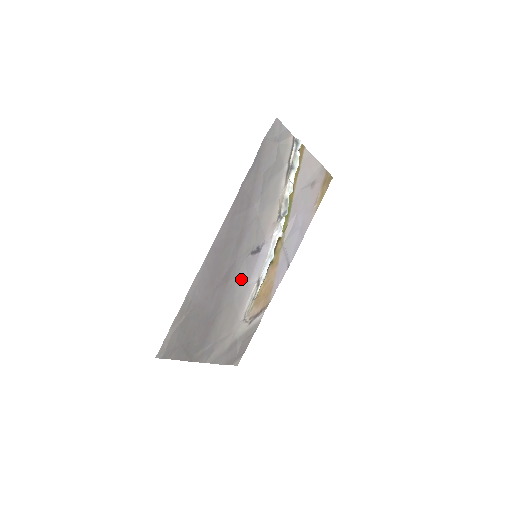
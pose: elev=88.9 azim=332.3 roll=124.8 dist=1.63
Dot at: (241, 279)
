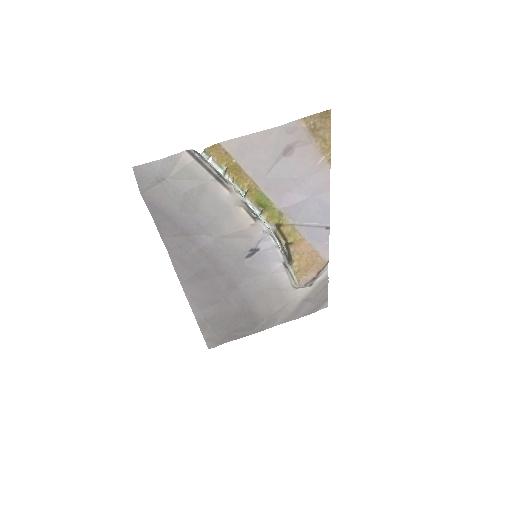
Dot at: (256, 275)
